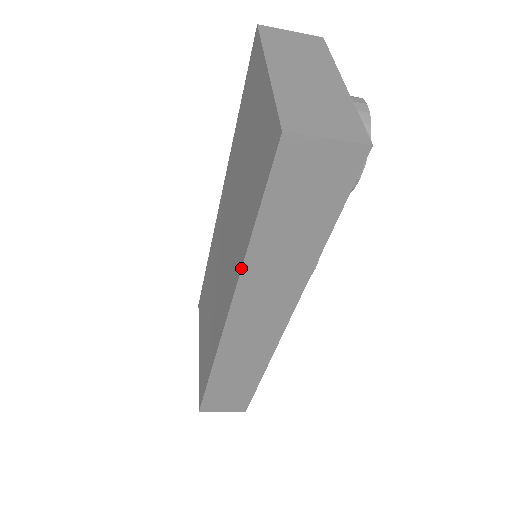
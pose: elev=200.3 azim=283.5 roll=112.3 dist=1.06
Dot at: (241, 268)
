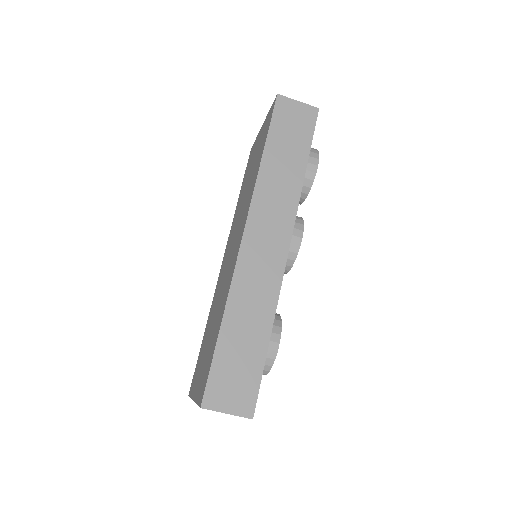
Dot at: (256, 179)
